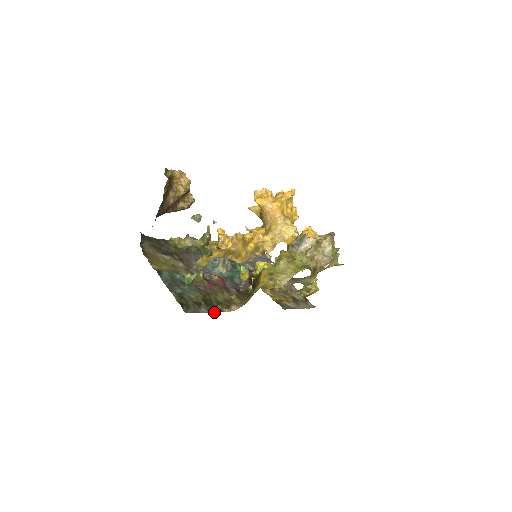
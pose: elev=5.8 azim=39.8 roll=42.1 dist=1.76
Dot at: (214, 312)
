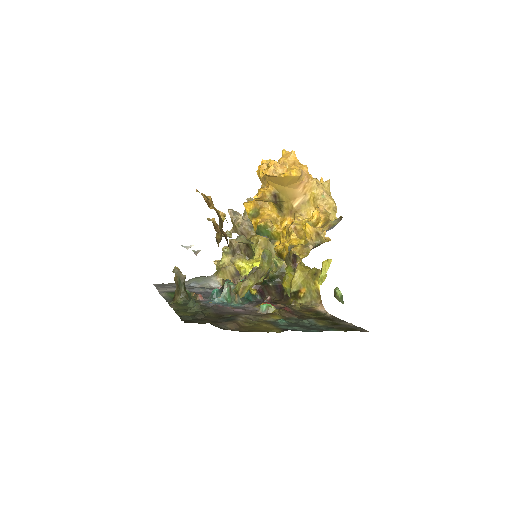
Dot at: (341, 320)
